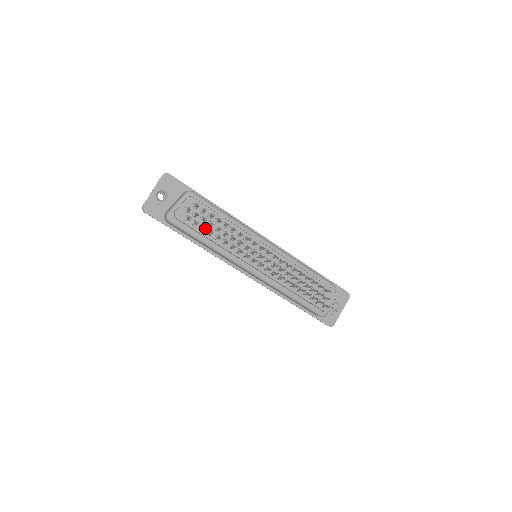
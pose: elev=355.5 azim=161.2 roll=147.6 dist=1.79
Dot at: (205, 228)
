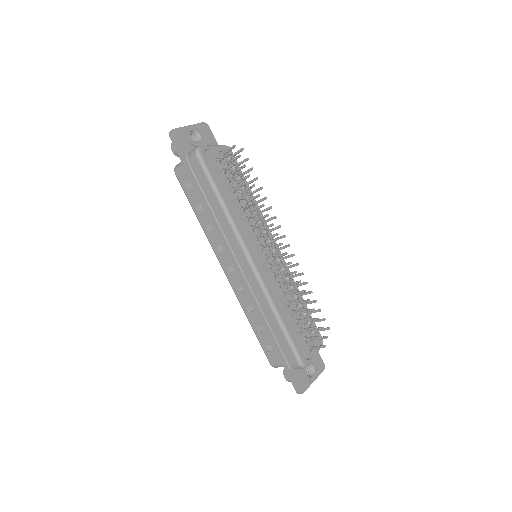
Dot at: (240, 172)
